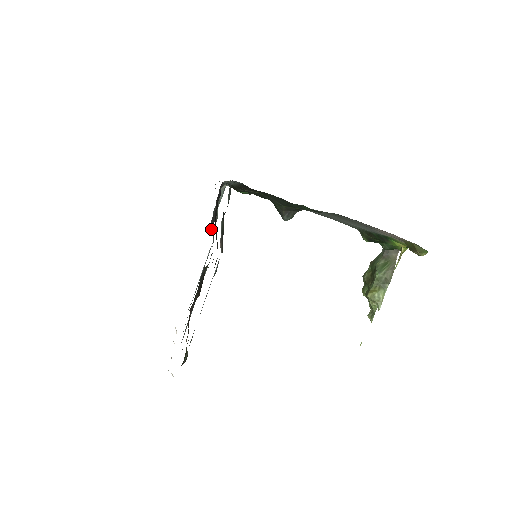
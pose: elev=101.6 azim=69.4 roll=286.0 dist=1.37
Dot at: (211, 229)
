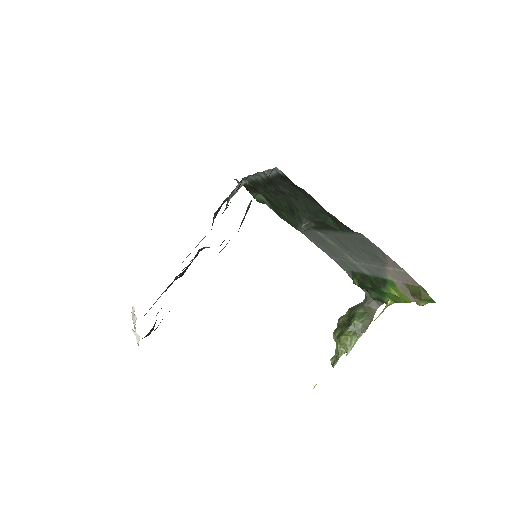
Dot at: (213, 219)
